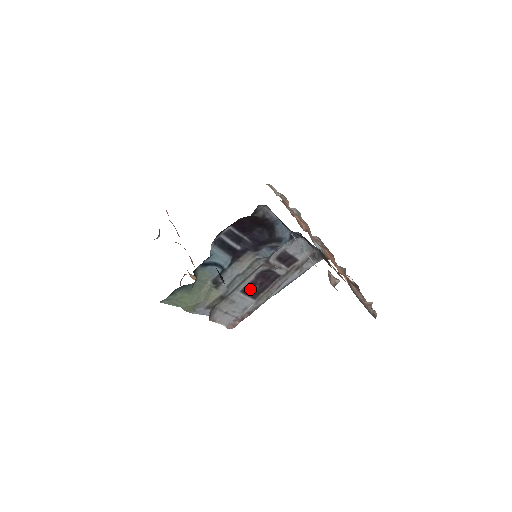
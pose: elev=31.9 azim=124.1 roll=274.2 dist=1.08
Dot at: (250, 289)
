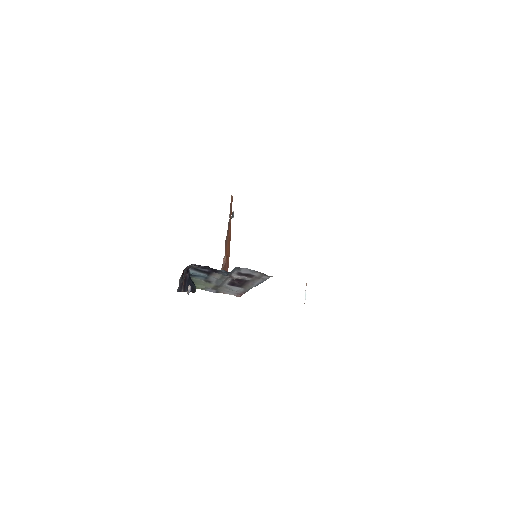
Dot at: (234, 284)
